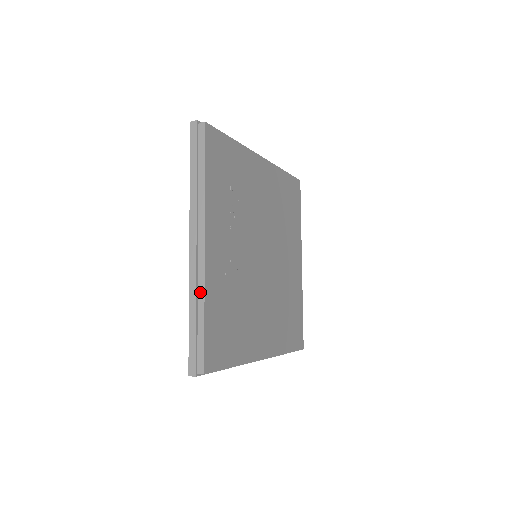
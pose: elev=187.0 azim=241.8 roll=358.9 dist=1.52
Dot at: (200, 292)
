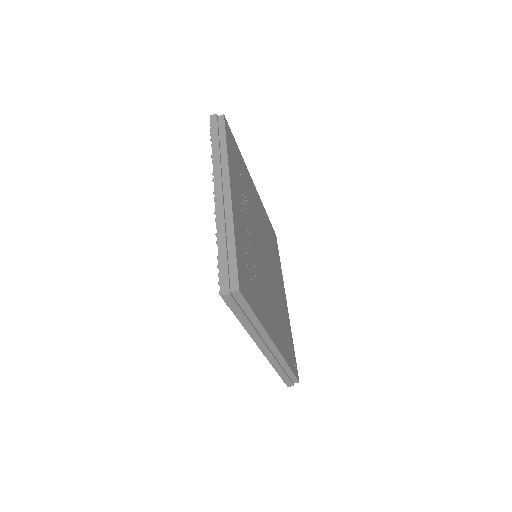
Dot at: (228, 223)
